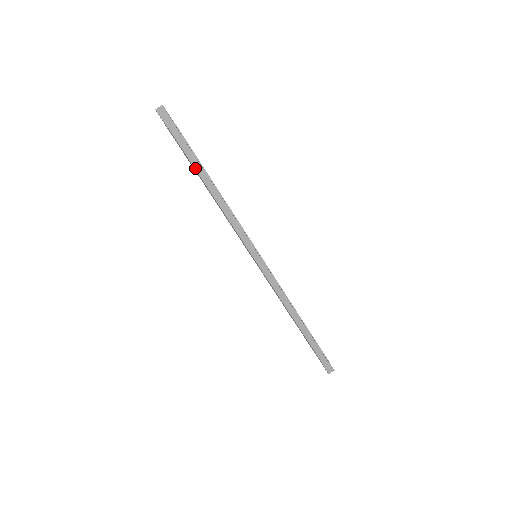
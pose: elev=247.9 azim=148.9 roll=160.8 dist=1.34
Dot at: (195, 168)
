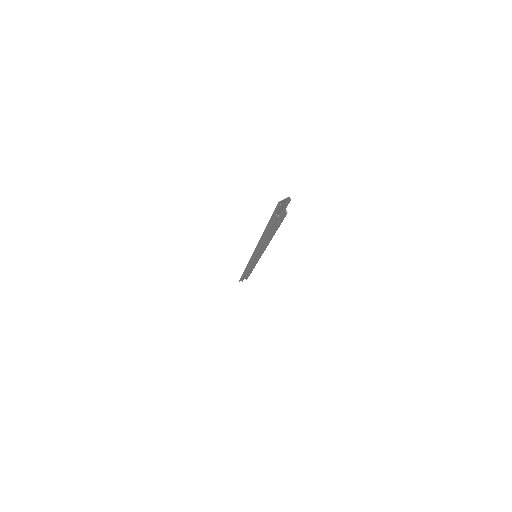
Dot at: occluded
